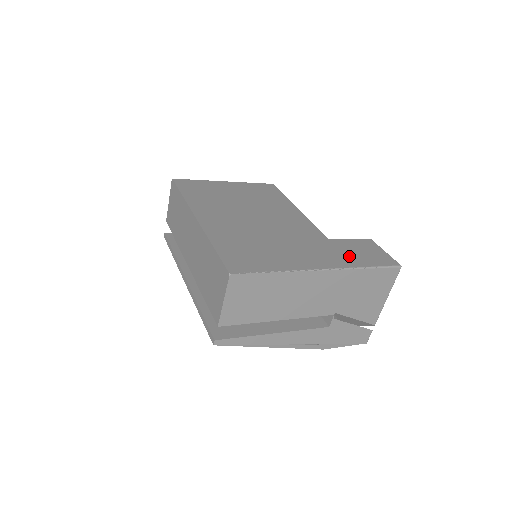
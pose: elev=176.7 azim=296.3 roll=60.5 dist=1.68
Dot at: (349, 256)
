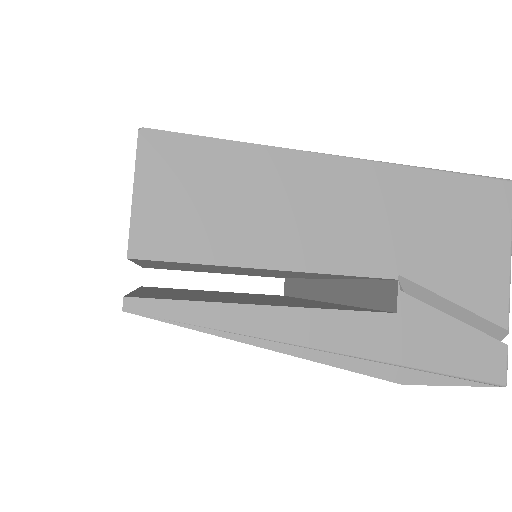
Dot at: occluded
